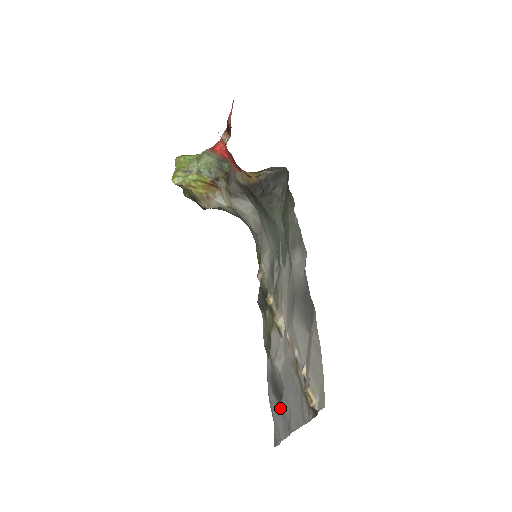
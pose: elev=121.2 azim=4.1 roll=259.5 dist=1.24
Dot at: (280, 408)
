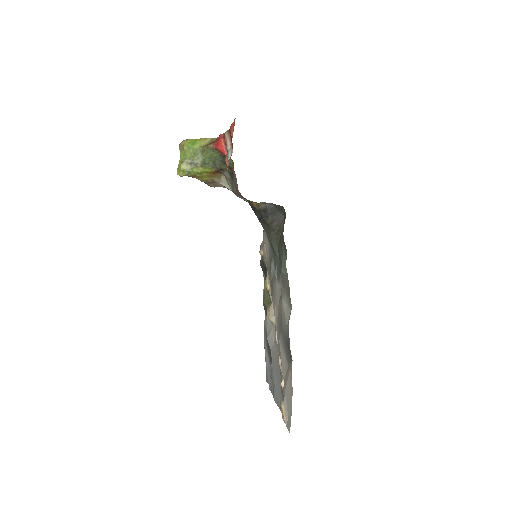
Dot at: (270, 369)
